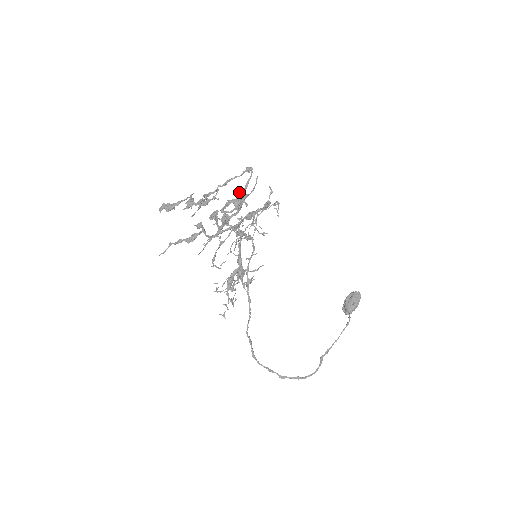
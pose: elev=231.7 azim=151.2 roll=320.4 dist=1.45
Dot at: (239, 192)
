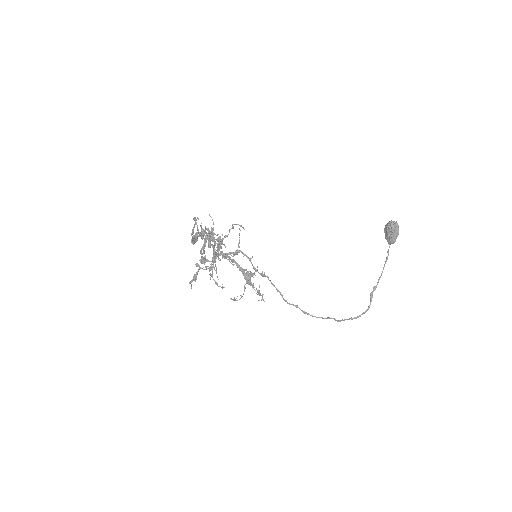
Dot at: (207, 230)
